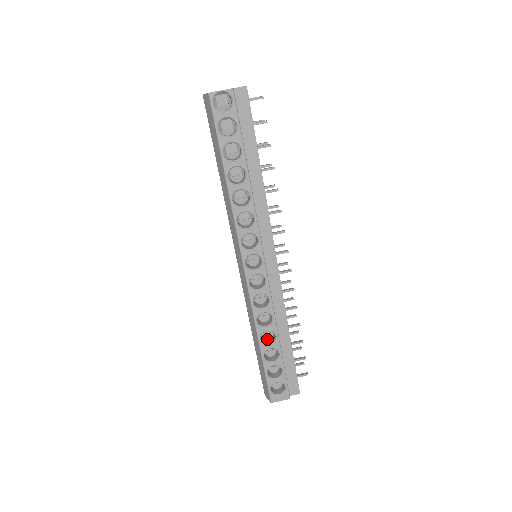
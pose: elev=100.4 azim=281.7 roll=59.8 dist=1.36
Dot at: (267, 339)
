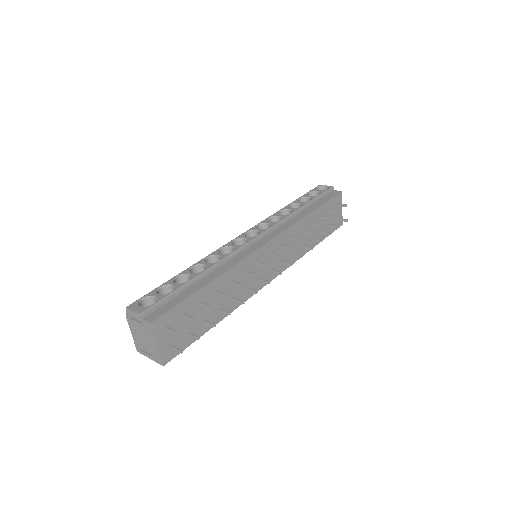
Dot at: occluded
